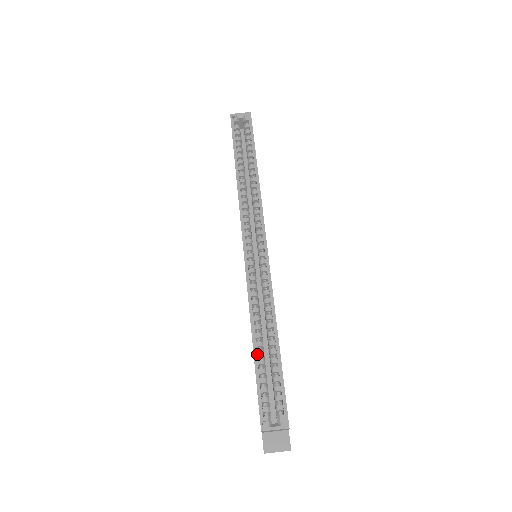
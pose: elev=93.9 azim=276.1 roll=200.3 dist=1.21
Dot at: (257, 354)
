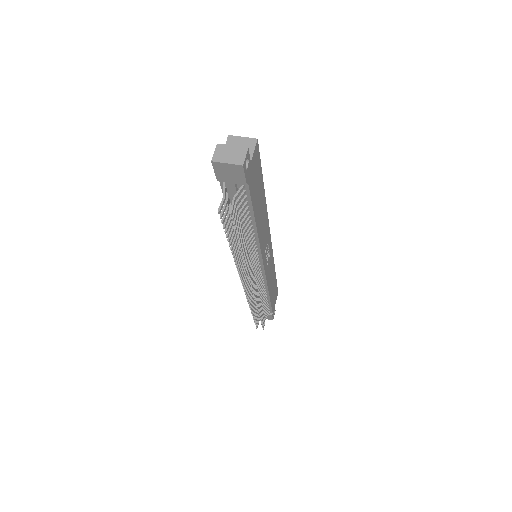
Dot at: occluded
